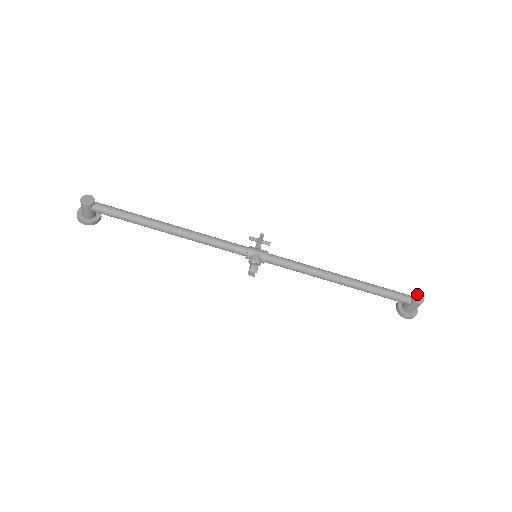
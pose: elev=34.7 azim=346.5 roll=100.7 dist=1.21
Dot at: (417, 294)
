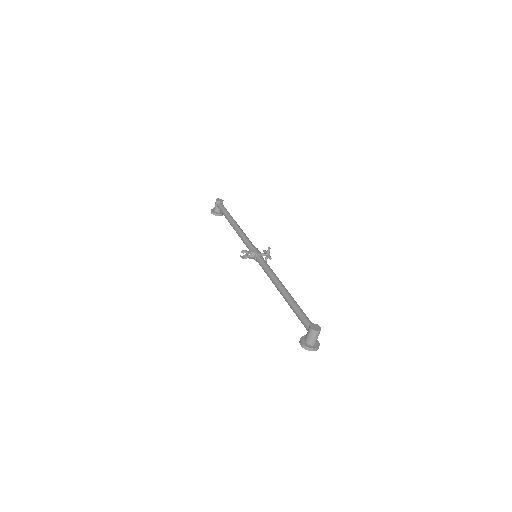
Dot at: (319, 326)
